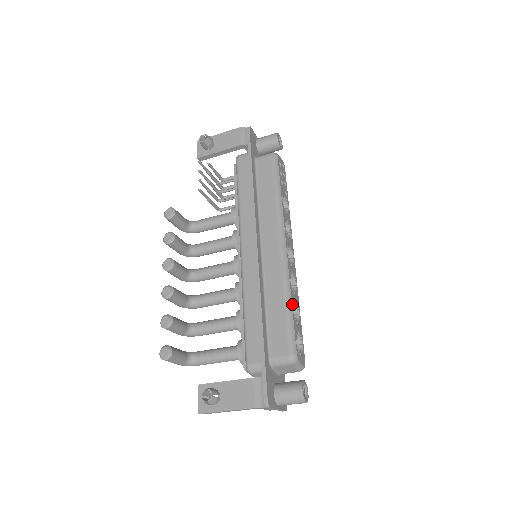
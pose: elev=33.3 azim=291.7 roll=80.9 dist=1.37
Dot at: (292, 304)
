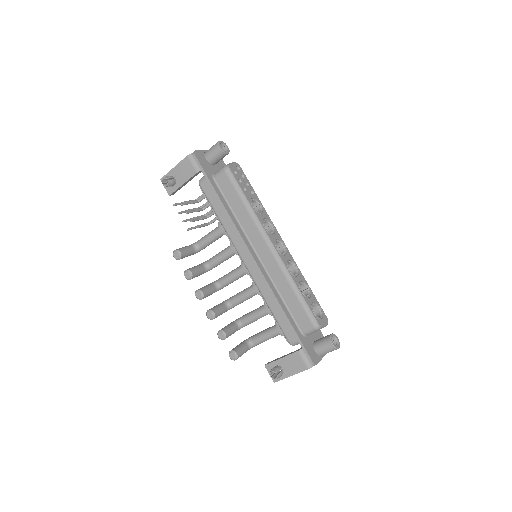
Dot at: (299, 289)
